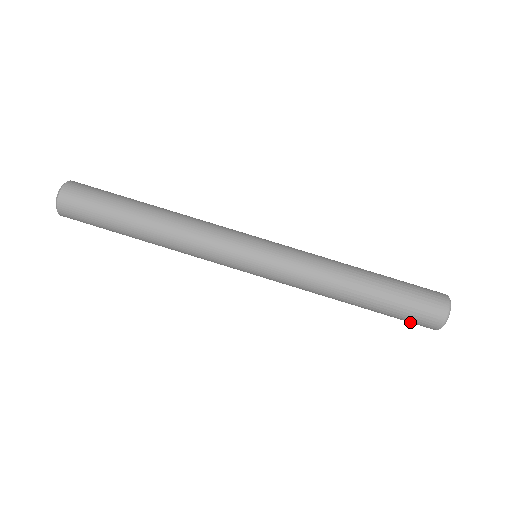
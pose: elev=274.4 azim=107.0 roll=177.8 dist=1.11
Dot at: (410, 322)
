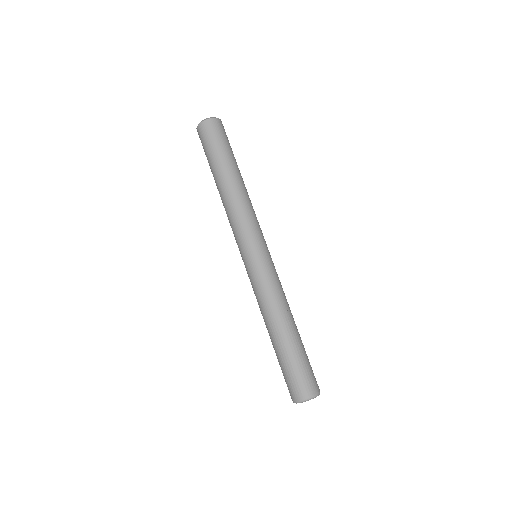
Dot at: (287, 381)
